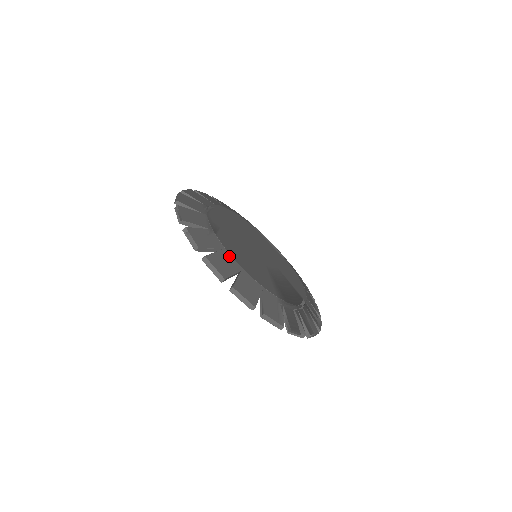
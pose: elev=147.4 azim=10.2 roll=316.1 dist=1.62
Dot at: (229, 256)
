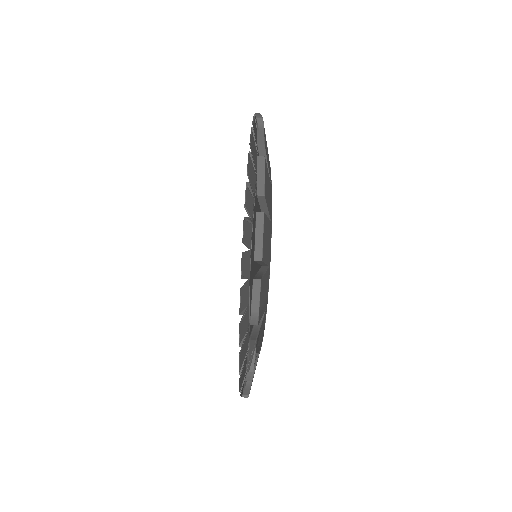
Dot at: (271, 197)
